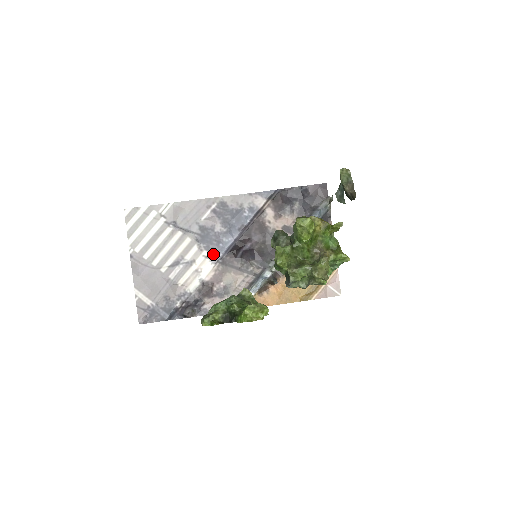
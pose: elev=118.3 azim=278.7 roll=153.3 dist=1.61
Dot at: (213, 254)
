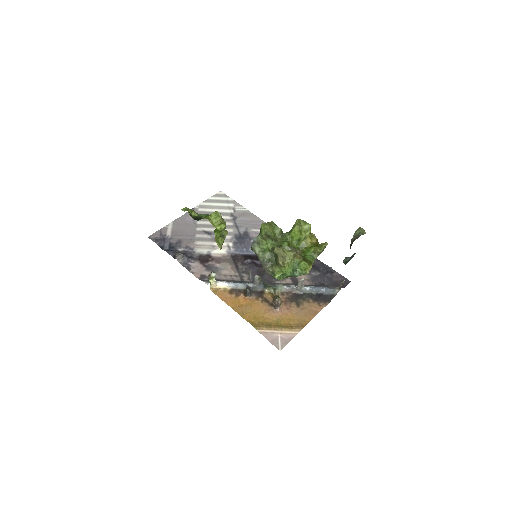
Dot at: (234, 249)
